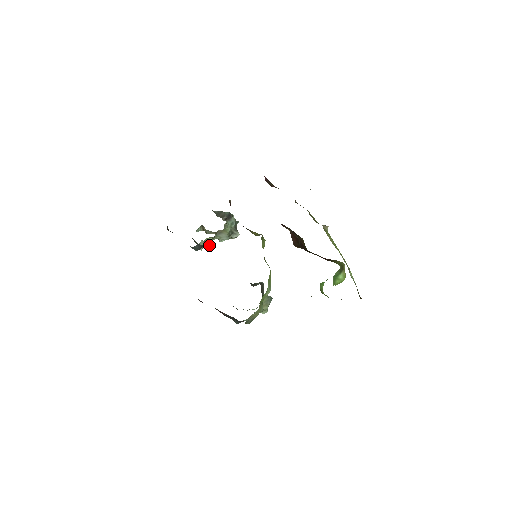
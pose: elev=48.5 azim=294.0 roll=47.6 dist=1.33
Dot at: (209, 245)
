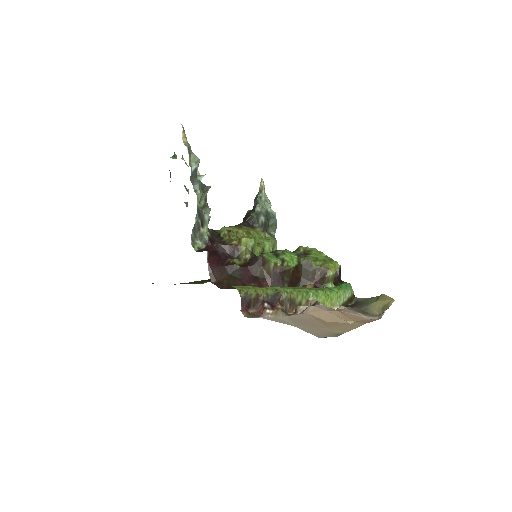
Dot at: (188, 192)
